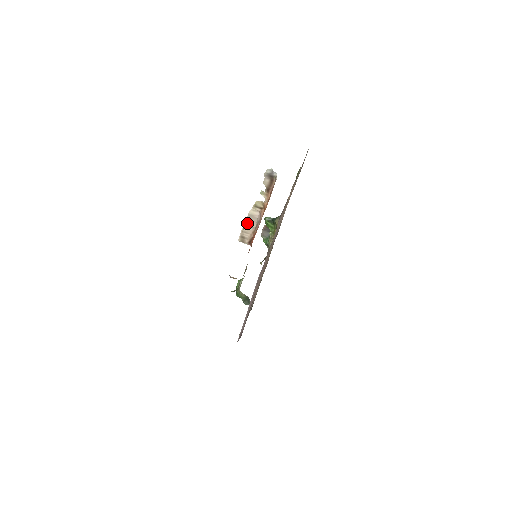
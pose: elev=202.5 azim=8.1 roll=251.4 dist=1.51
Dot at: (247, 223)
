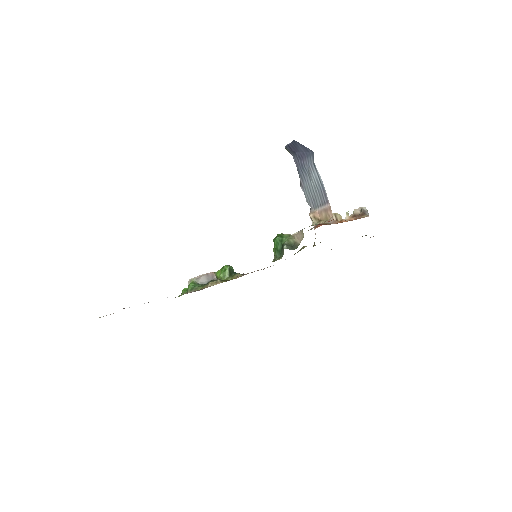
Dot at: occluded
